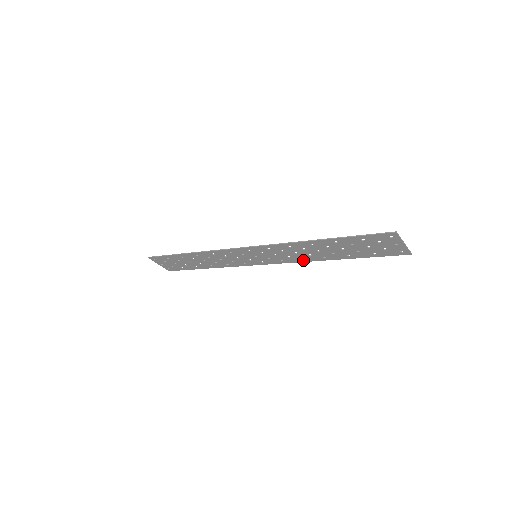
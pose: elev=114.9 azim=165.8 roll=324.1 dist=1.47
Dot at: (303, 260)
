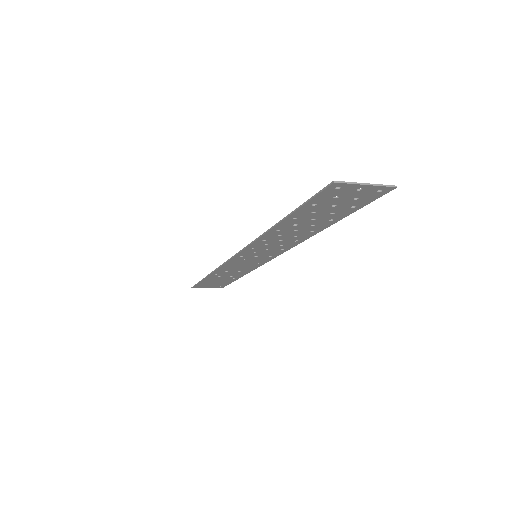
Dot at: (299, 241)
